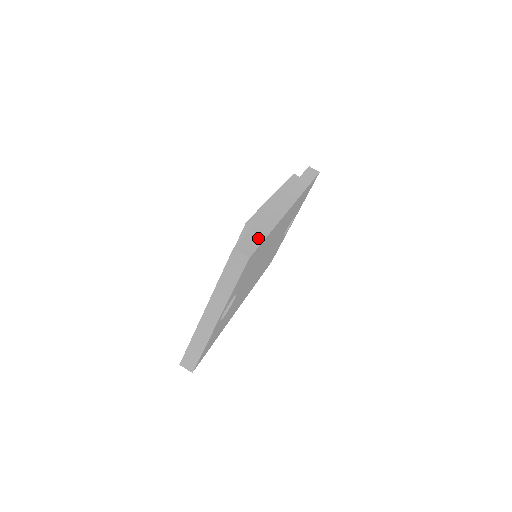
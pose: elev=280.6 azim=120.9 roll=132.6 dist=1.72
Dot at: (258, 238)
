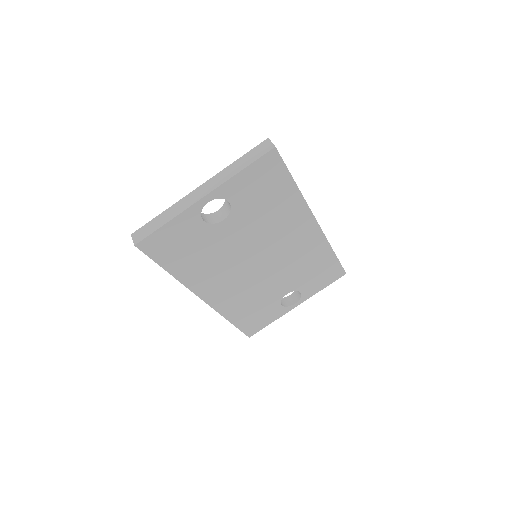
Dot at: occluded
